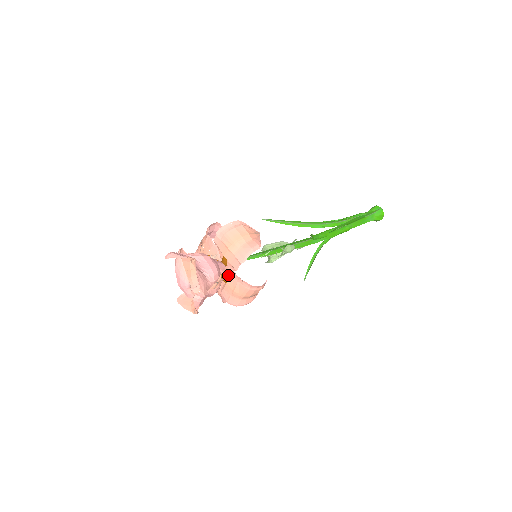
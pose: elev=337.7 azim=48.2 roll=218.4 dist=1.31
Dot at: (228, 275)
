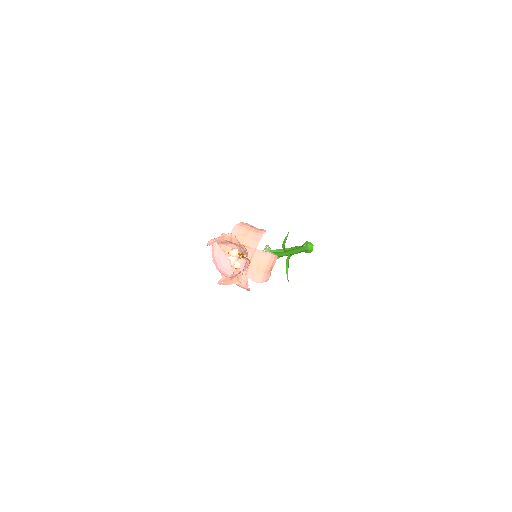
Dot at: (250, 257)
